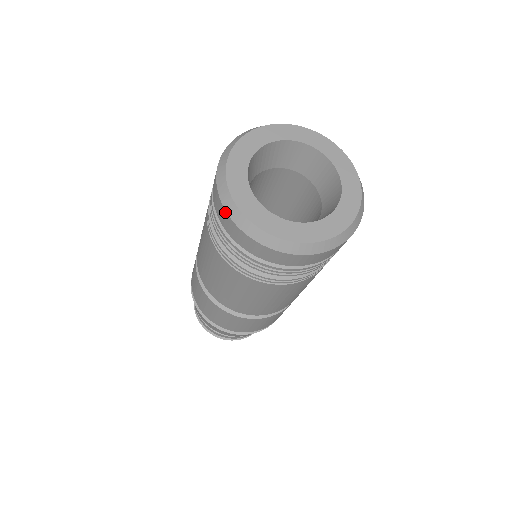
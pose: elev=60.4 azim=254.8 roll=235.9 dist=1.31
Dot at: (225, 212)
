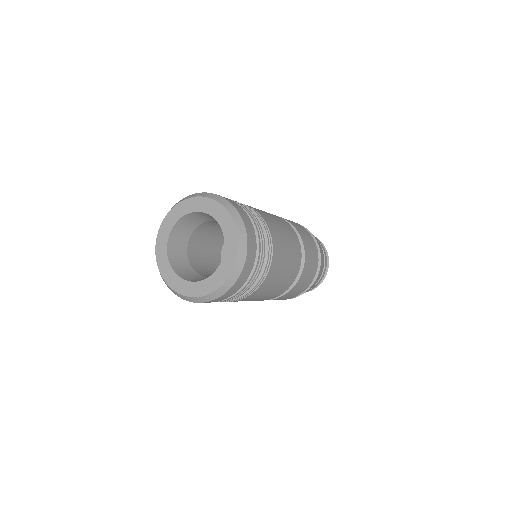
Dot at: occluded
